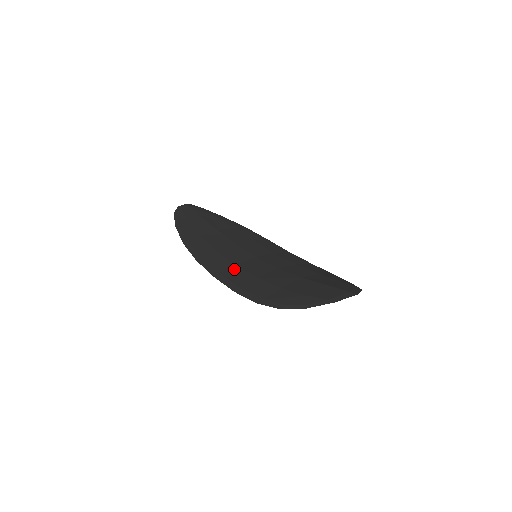
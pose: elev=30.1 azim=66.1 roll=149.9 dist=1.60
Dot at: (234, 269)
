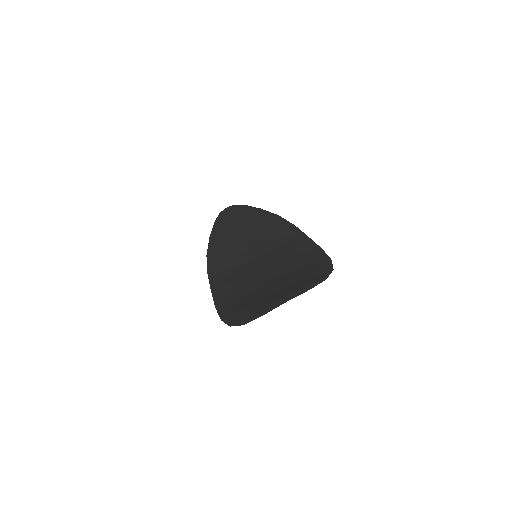
Dot at: (228, 278)
